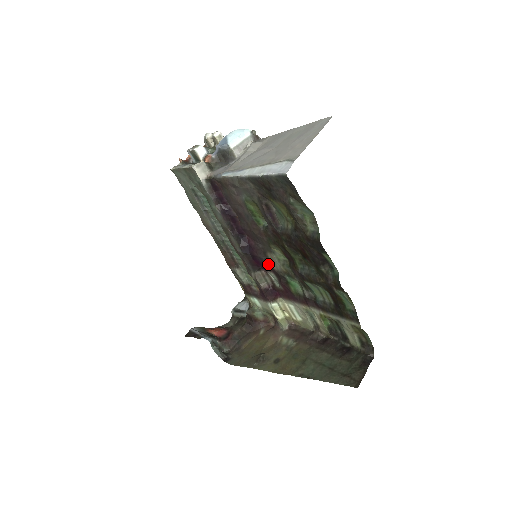
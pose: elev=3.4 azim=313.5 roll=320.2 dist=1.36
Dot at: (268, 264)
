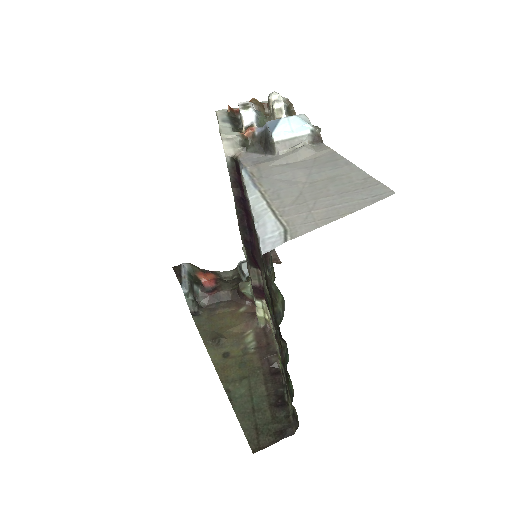
Dot at: (261, 273)
